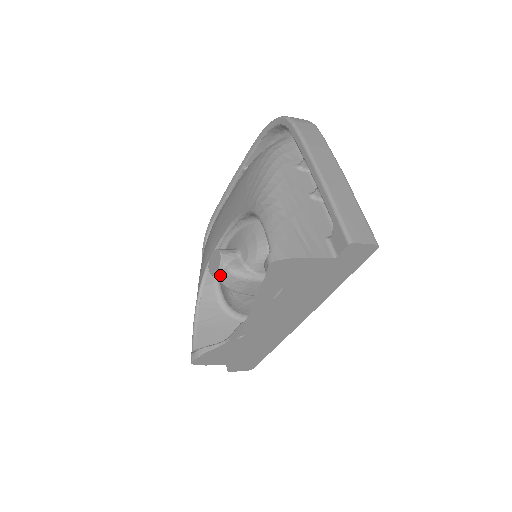
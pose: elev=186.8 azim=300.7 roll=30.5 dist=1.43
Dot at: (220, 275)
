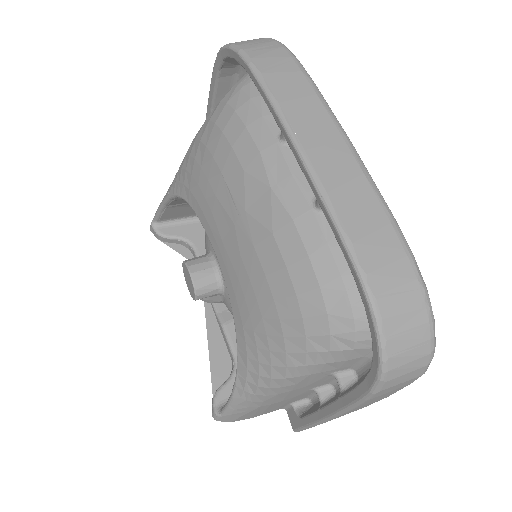
Dot at: occluded
